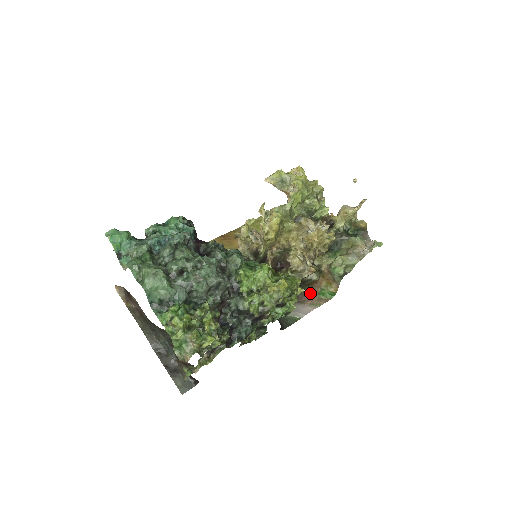
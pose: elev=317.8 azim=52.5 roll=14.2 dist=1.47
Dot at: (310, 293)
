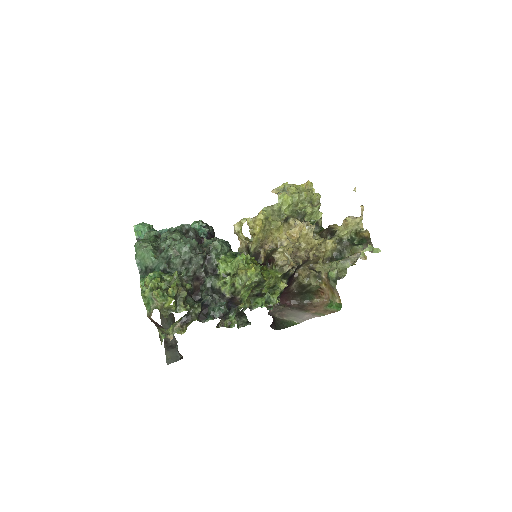
Dot at: (318, 304)
